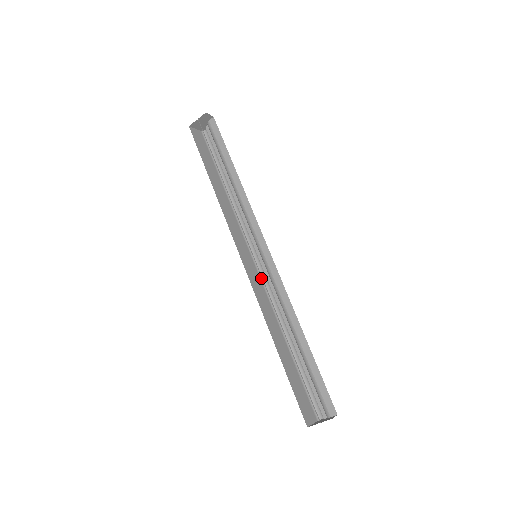
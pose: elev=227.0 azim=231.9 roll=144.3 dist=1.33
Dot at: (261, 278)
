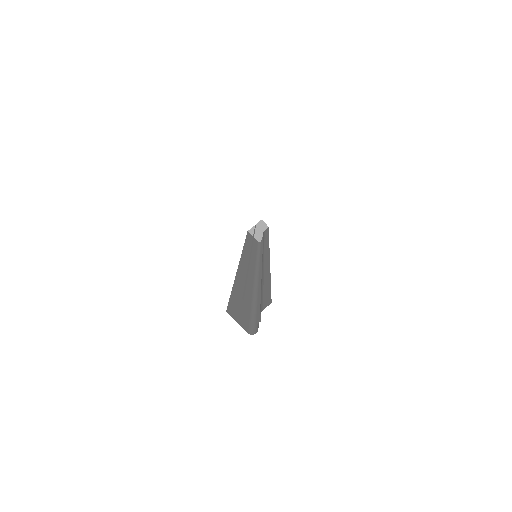
Dot at: (256, 276)
